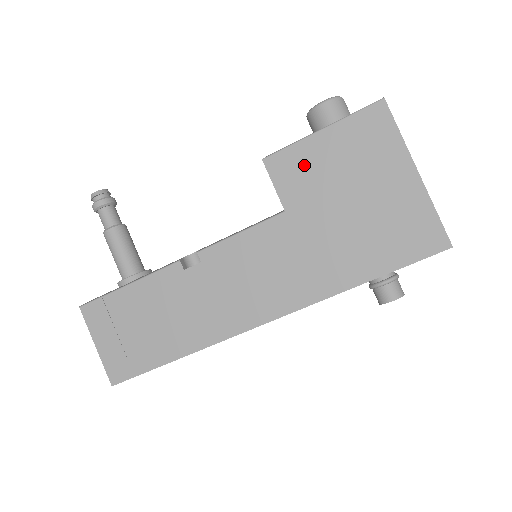
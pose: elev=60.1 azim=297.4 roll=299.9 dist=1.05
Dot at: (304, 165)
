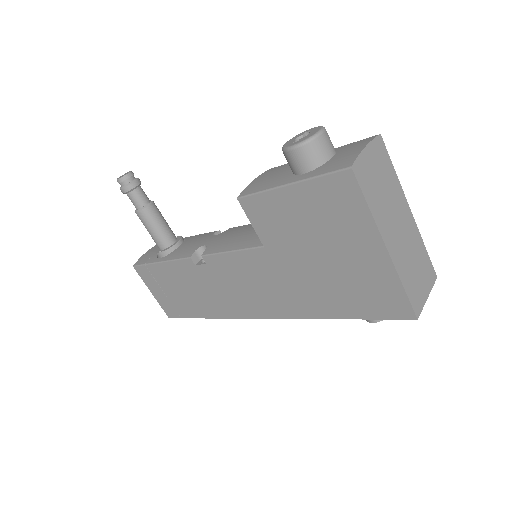
Dot at: (275, 214)
